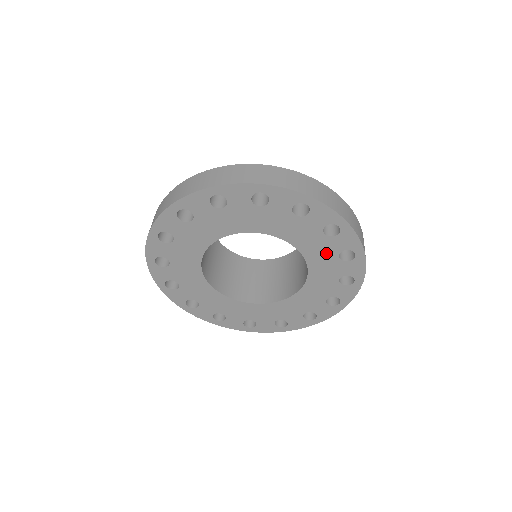
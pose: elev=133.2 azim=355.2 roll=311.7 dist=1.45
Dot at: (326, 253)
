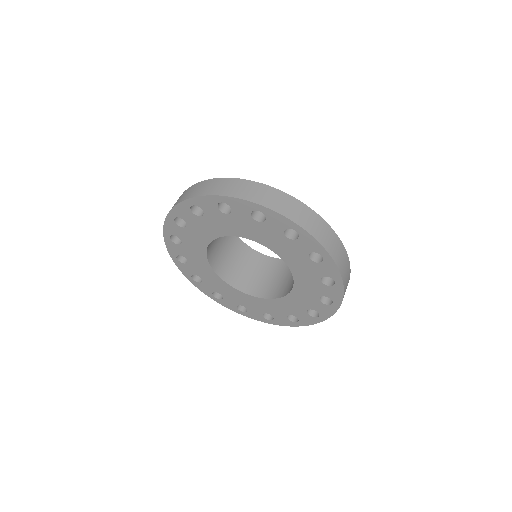
Dot at: (312, 290)
